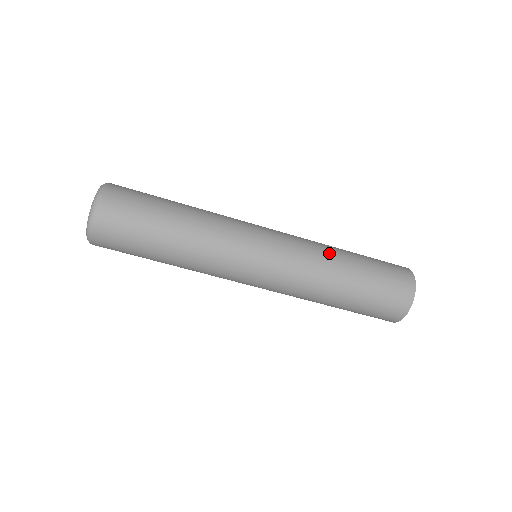
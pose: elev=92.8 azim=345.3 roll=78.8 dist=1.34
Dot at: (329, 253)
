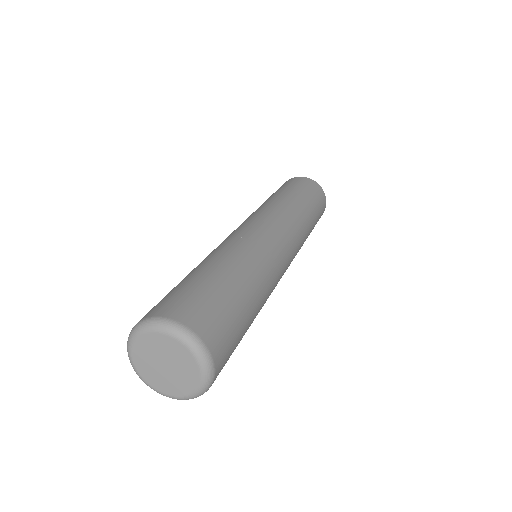
Dot at: (306, 230)
